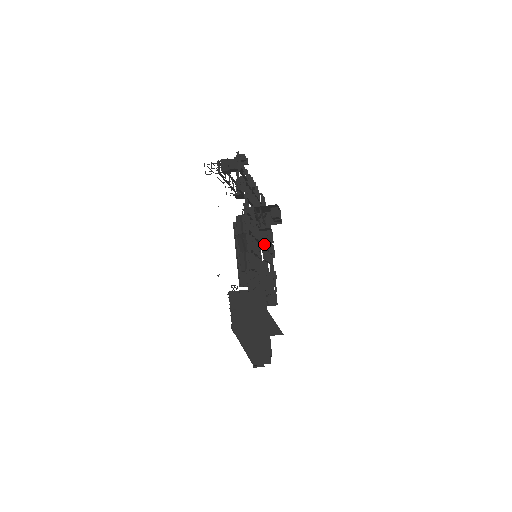
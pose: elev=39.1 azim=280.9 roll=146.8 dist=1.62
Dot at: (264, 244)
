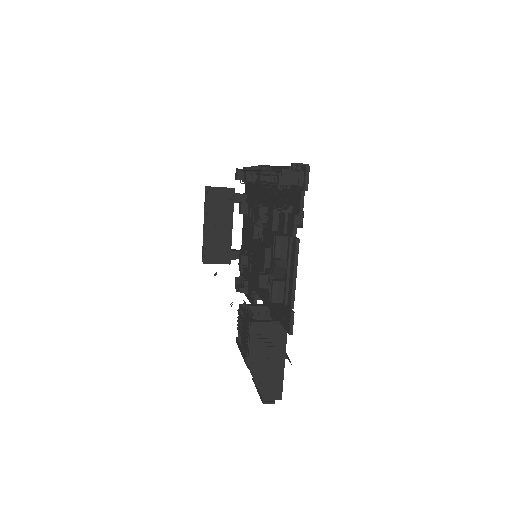
Dot at: occluded
